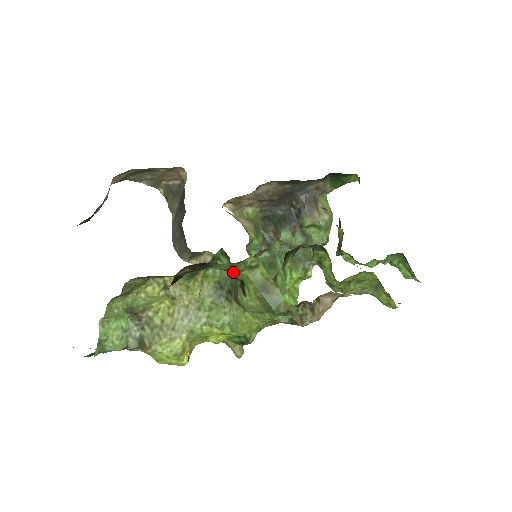
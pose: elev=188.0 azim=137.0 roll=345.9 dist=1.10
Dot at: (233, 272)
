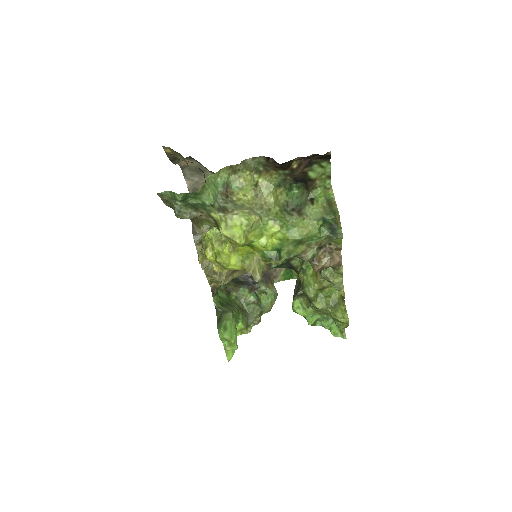
Dot at: (314, 185)
